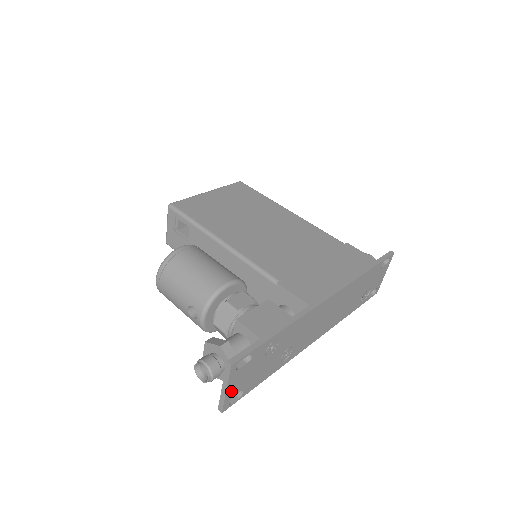
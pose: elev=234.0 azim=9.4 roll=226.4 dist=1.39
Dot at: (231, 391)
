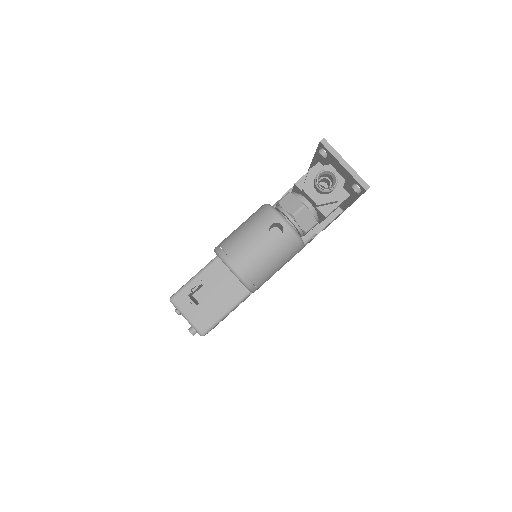
Dot at: (350, 170)
